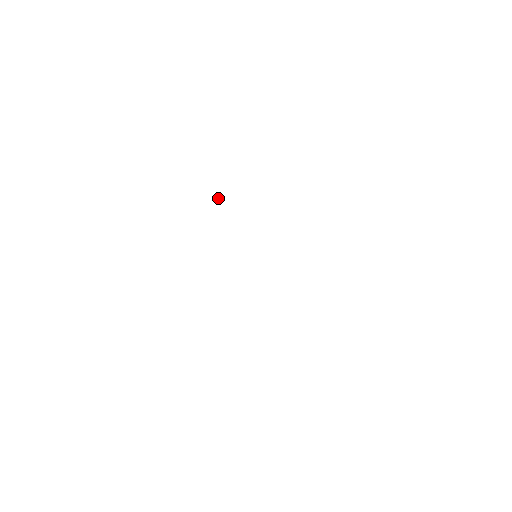
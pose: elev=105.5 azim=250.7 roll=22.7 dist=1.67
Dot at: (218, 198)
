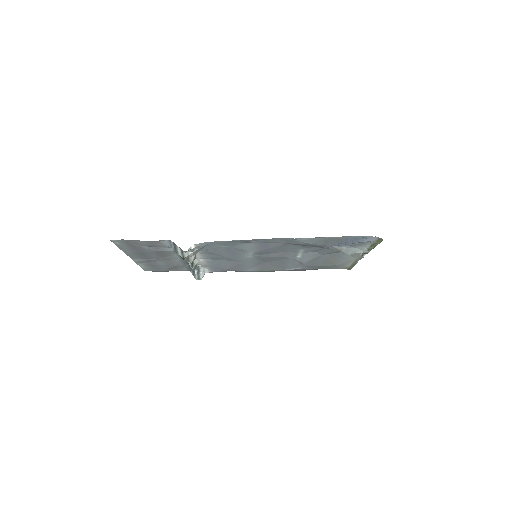
Dot at: (197, 273)
